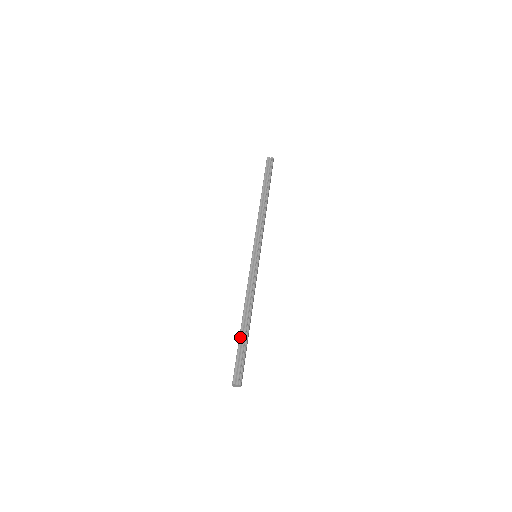
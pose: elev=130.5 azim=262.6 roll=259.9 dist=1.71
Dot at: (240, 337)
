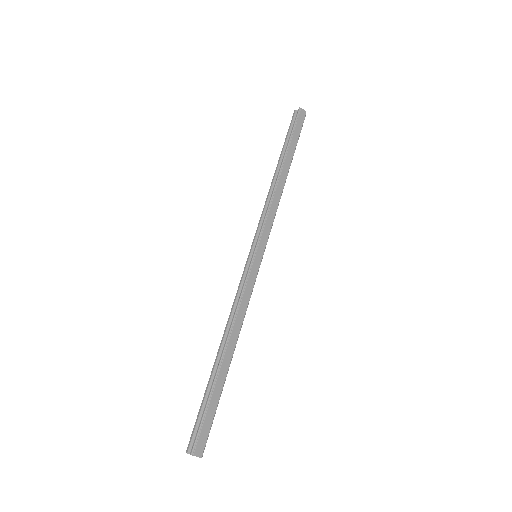
Dot at: occluded
